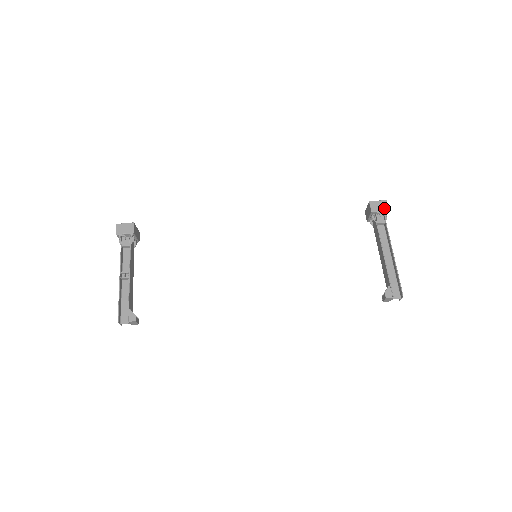
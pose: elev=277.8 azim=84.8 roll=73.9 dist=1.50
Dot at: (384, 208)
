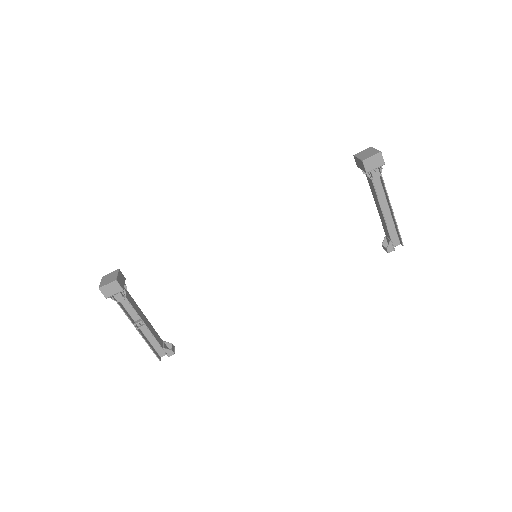
Dot at: (380, 164)
